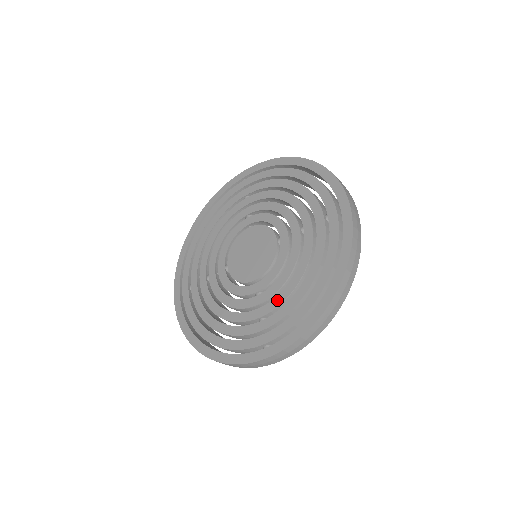
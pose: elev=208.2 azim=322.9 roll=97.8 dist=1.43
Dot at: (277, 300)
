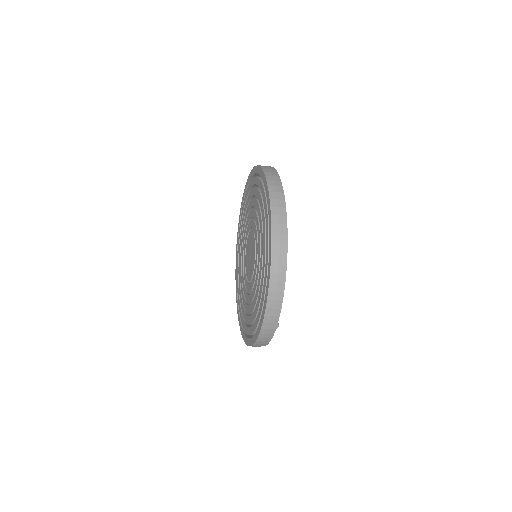
Dot at: (259, 281)
